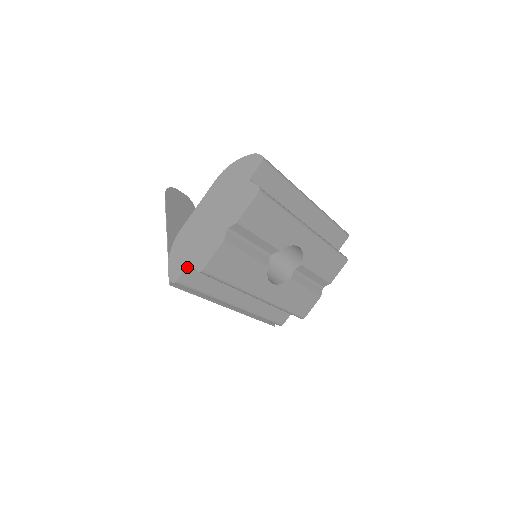
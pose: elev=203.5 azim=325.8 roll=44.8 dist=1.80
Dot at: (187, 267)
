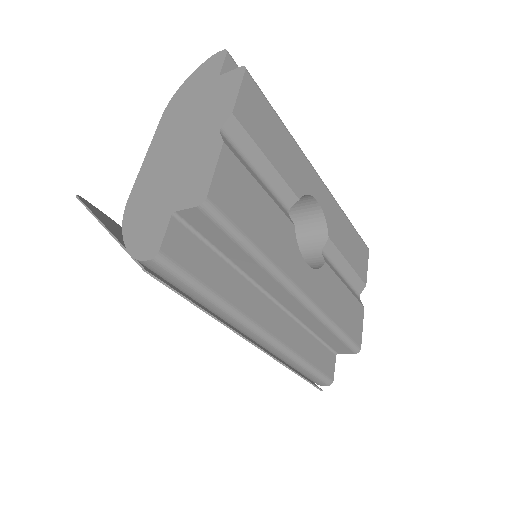
Dot at: (170, 221)
